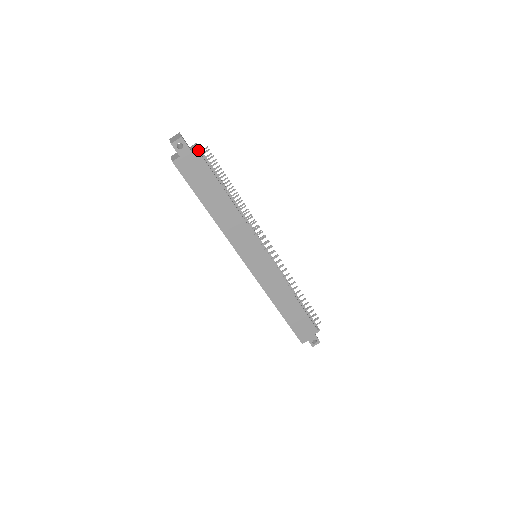
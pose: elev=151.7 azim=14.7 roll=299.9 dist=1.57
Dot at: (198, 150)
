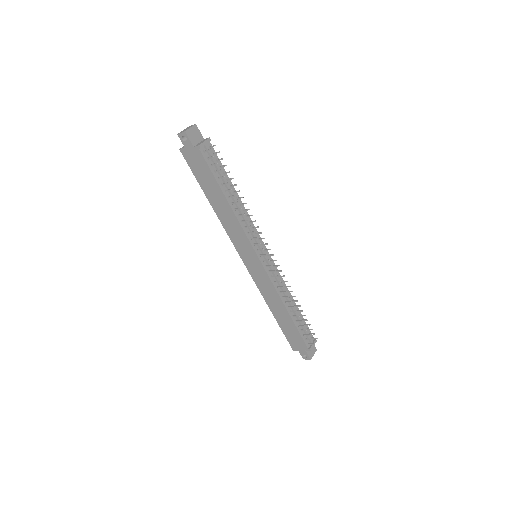
Dot at: (198, 147)
